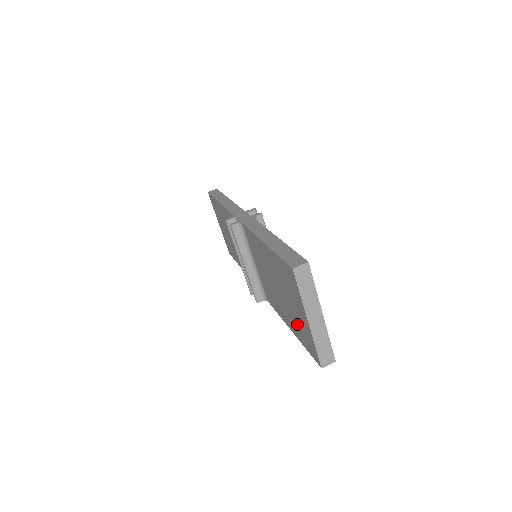
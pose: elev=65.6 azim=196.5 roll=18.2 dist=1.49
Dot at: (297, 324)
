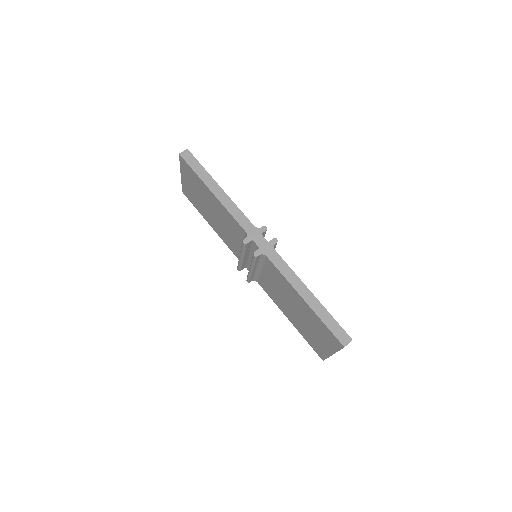
Dot at: (309, 335)
